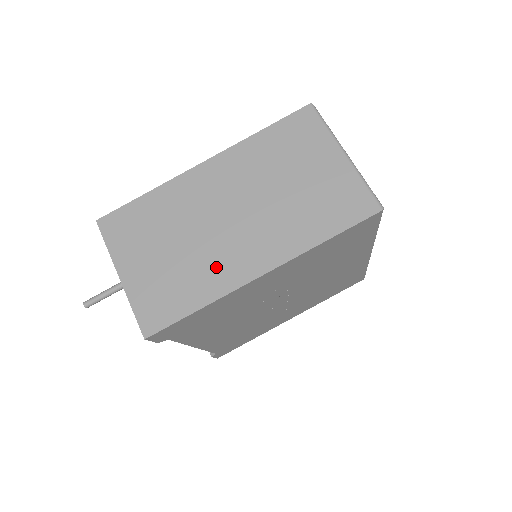
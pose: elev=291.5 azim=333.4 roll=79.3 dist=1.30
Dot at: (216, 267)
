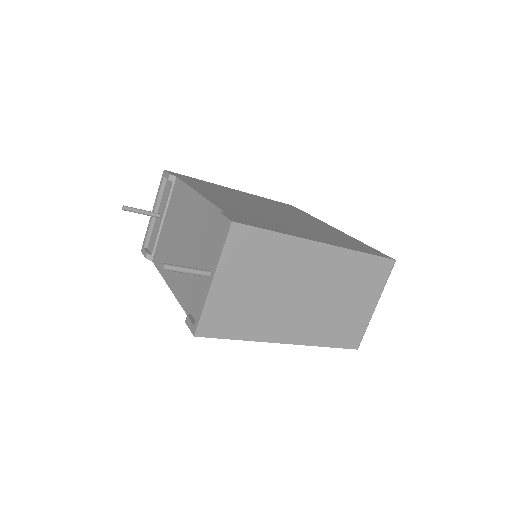
Dot at: (269, 321)
